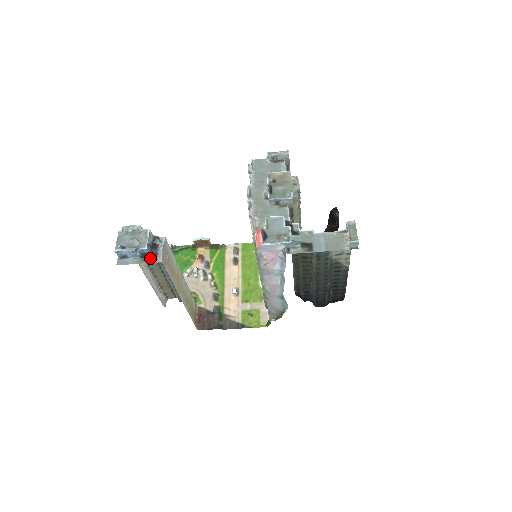
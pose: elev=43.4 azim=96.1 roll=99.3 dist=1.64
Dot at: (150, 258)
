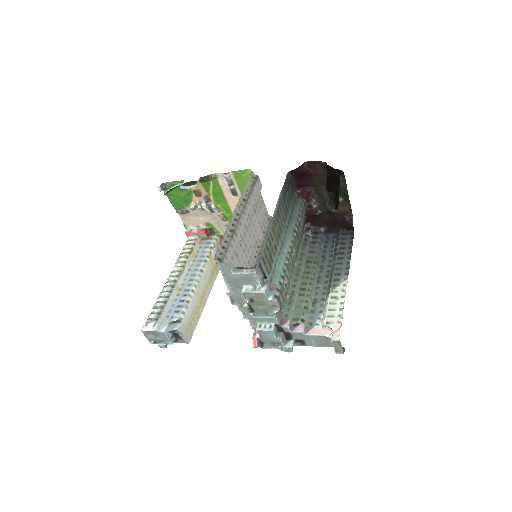
Dot at: (178, 340)
